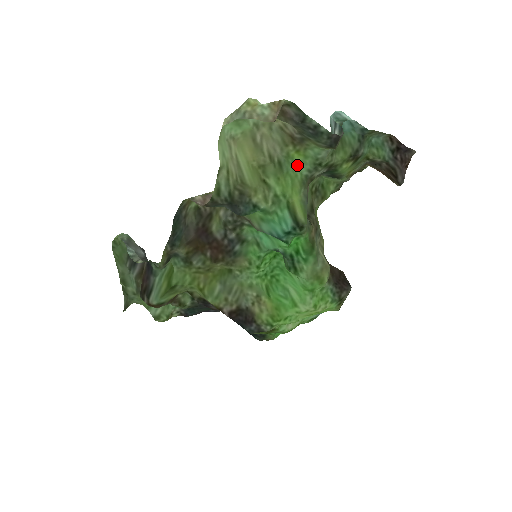
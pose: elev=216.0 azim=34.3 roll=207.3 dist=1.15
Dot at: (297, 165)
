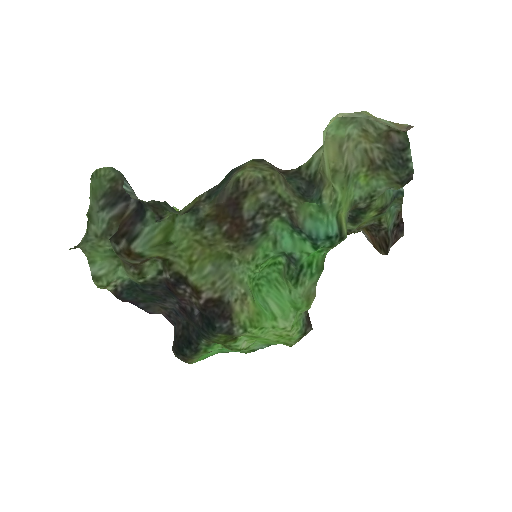
Dot at: (356, 187)
